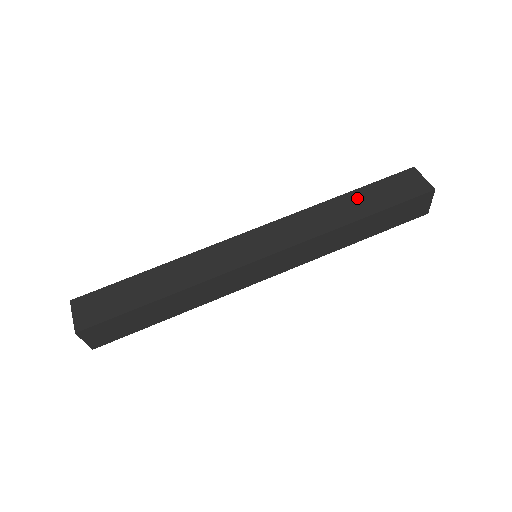
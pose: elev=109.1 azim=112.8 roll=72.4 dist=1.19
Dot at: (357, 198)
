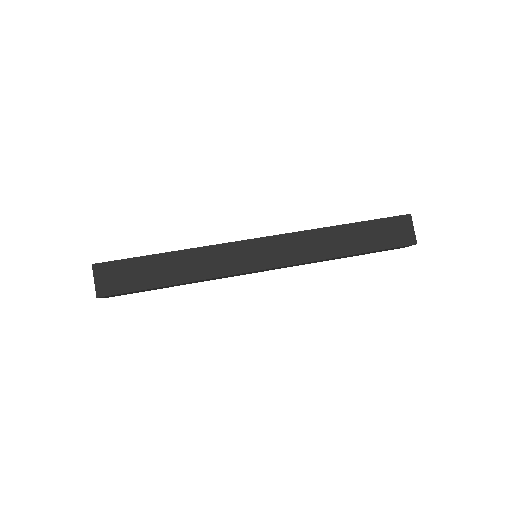
Dot at: (354, 232)
